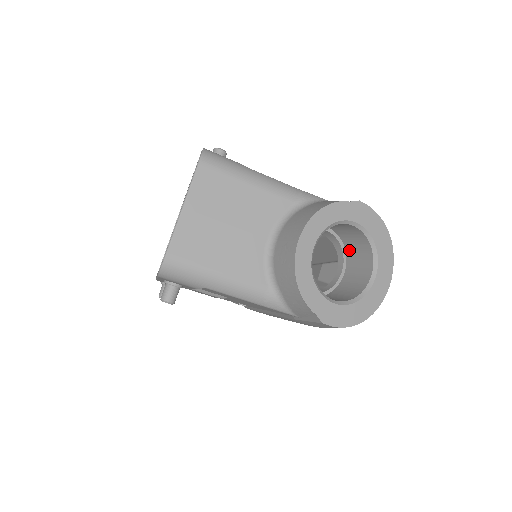
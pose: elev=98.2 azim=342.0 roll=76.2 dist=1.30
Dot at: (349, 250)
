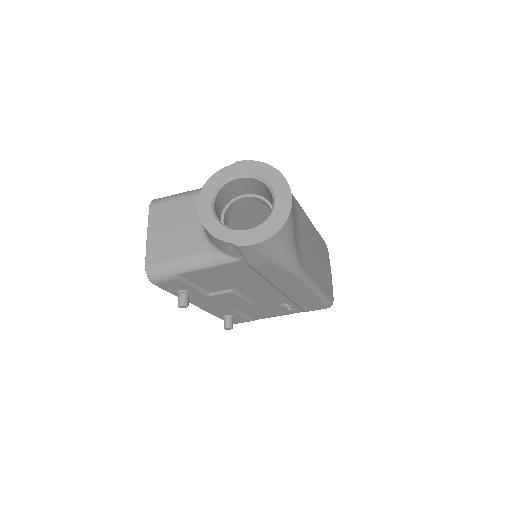
Dot at: (268, 199)
